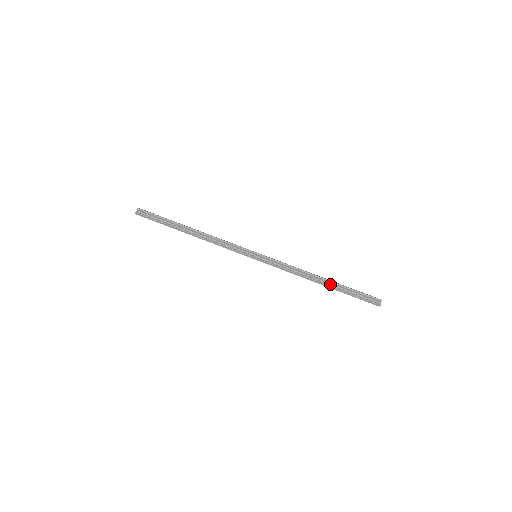
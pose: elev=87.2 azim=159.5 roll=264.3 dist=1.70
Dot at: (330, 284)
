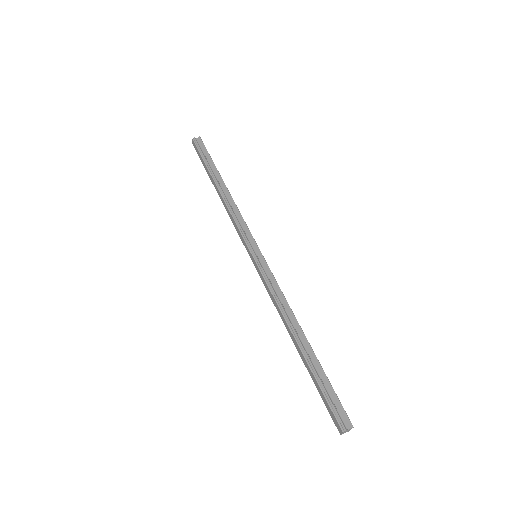
Dot at: (306, 349)
